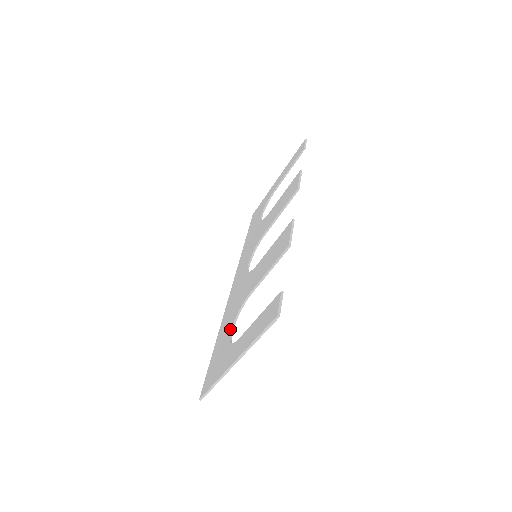
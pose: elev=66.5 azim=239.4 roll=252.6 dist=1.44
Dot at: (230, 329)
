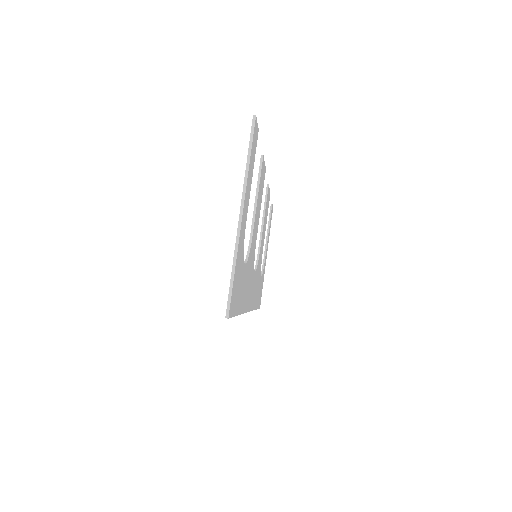
Dot at: occluded
